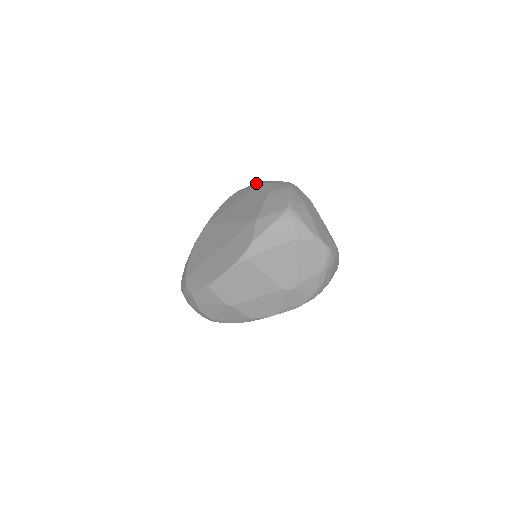
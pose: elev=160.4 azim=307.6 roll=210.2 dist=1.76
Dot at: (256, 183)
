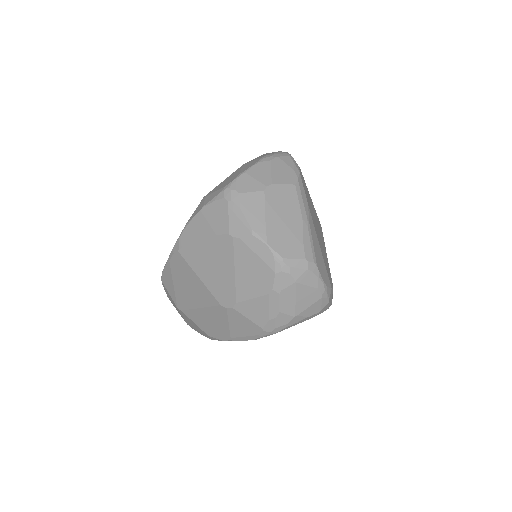
Dot at: occluded
